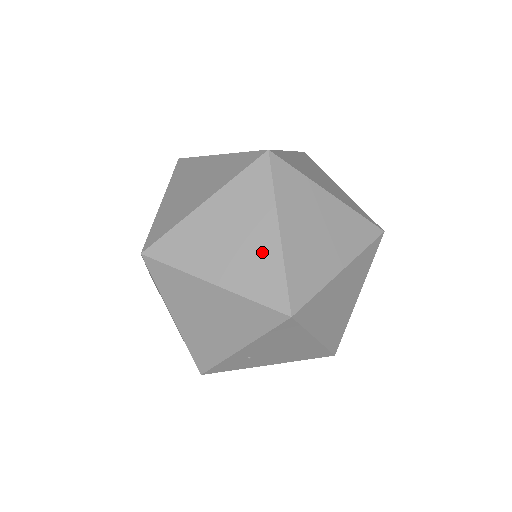
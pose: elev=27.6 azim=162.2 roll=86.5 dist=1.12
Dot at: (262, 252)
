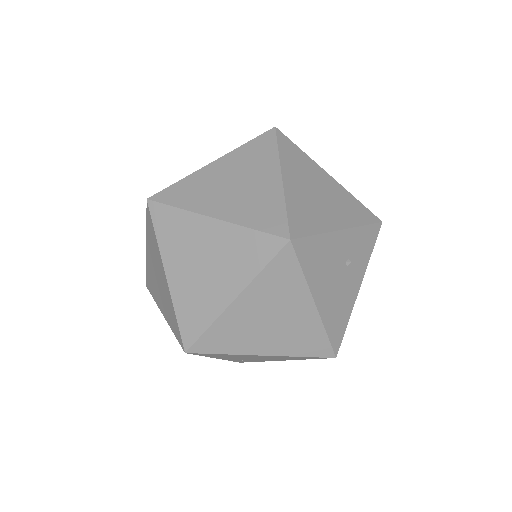
Dot at: (166, 293)
